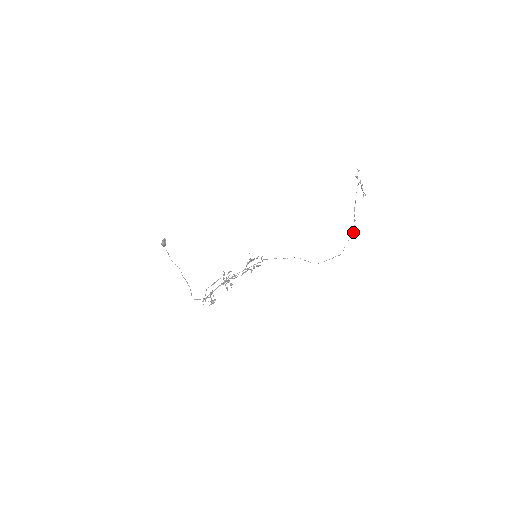
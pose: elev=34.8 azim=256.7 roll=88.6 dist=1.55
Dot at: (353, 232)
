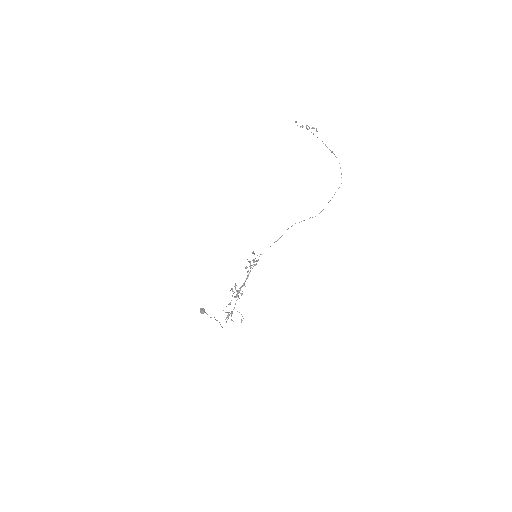
Dot at: occluded
